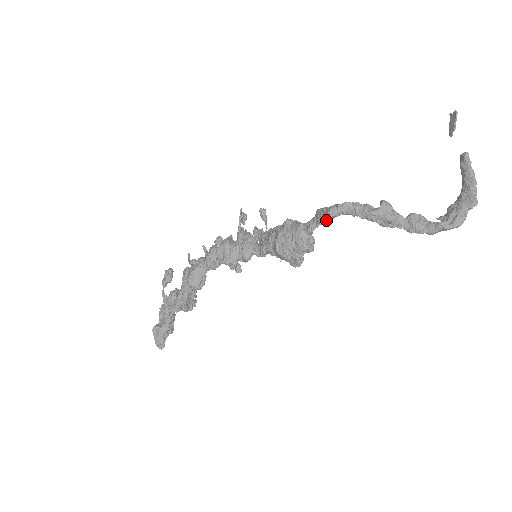
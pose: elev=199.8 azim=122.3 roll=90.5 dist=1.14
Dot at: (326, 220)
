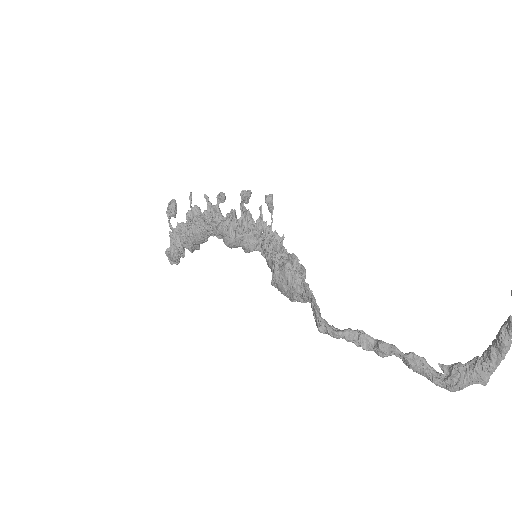
Dot at: (316, 324)
